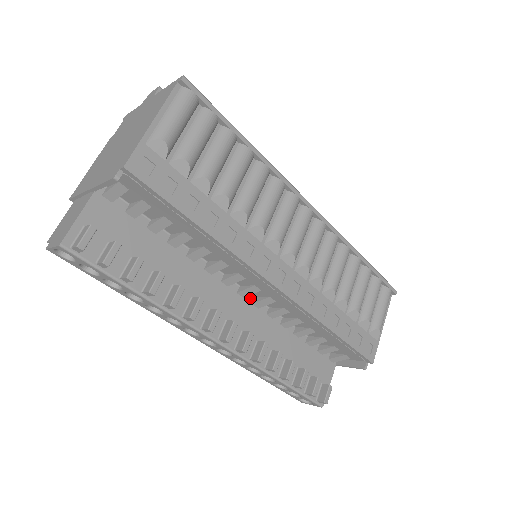
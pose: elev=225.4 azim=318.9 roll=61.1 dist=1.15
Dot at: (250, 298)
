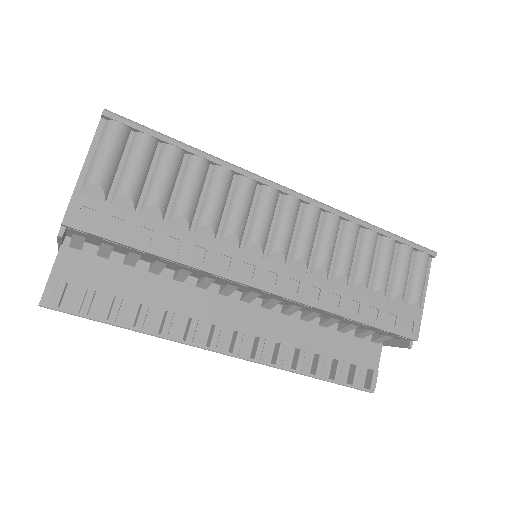
Dot at: (257, 301)
